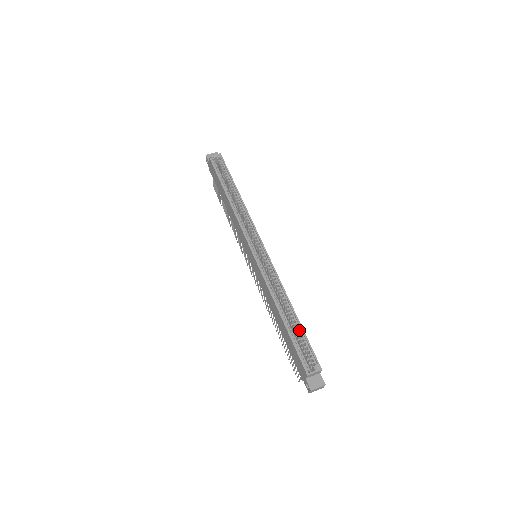
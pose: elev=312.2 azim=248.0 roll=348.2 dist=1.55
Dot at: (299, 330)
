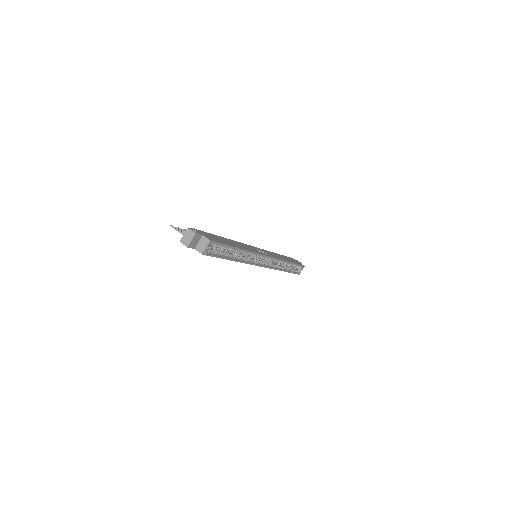
Dot at: (293, 265)
